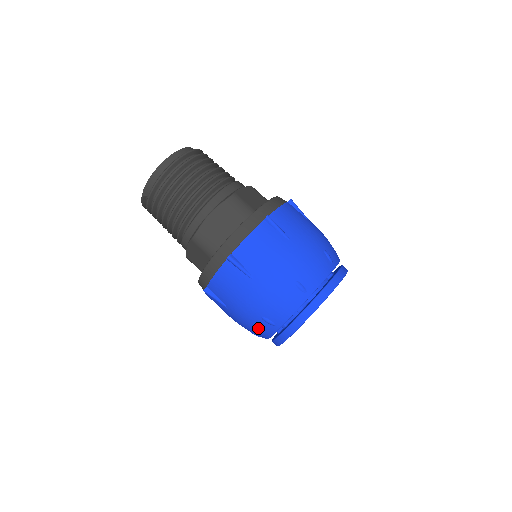
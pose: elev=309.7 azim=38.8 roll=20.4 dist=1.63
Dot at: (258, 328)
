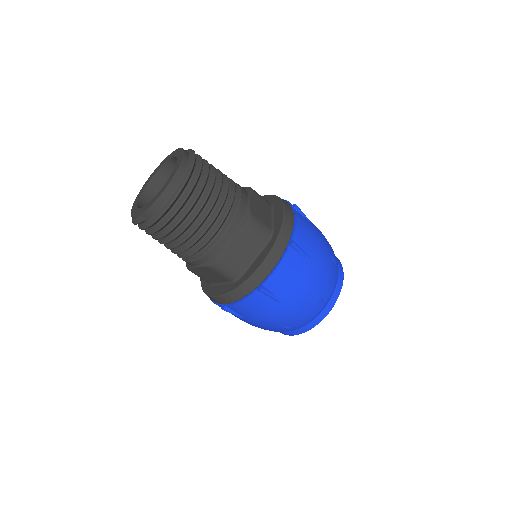
Dot at: (273, 330)
